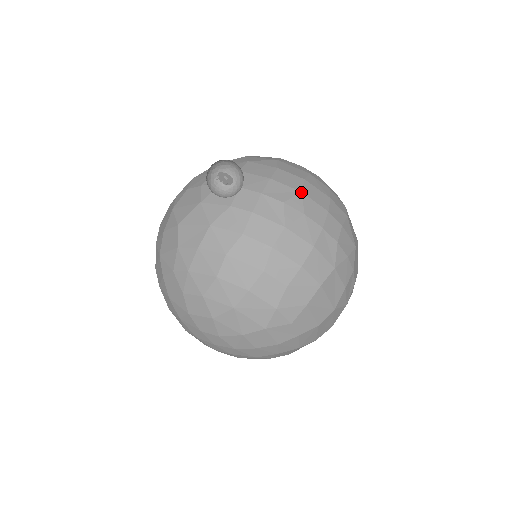
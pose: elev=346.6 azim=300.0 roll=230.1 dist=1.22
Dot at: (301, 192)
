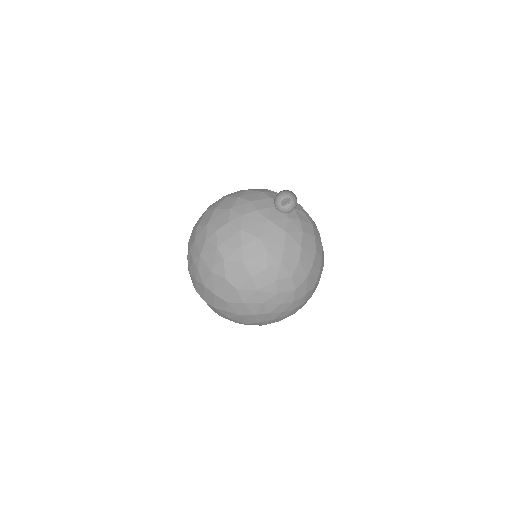
Dot at: (300, 205)
